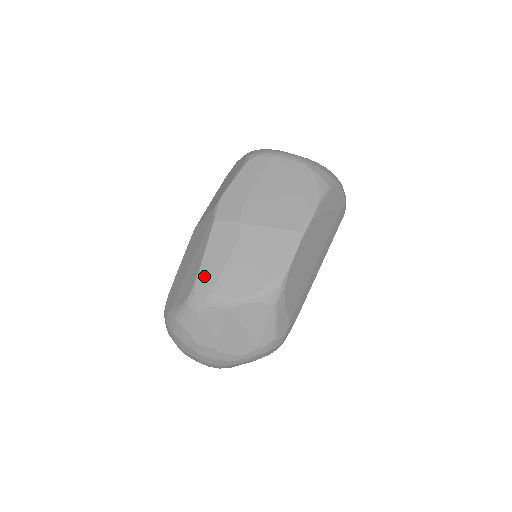
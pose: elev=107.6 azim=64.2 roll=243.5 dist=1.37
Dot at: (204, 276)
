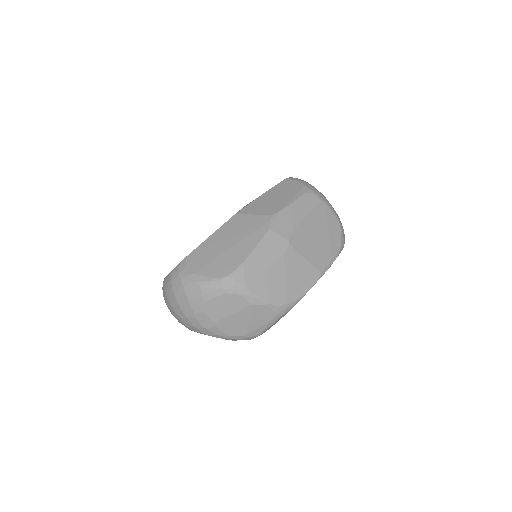
Dot at: (246, 269)
